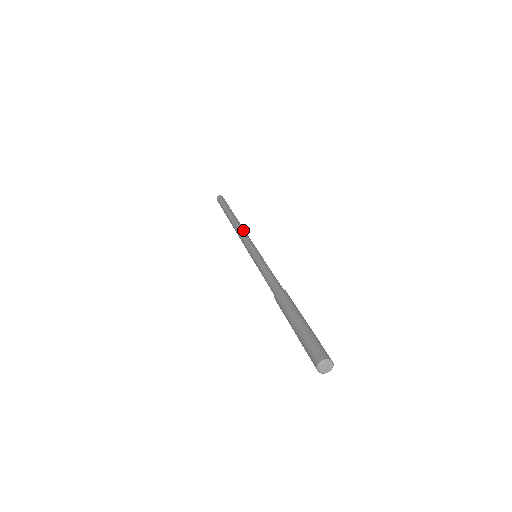
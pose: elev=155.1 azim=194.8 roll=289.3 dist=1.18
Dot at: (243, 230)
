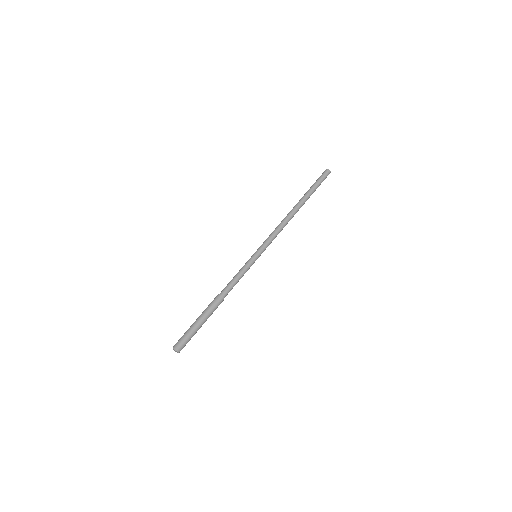
Dot at: (282, 228)
